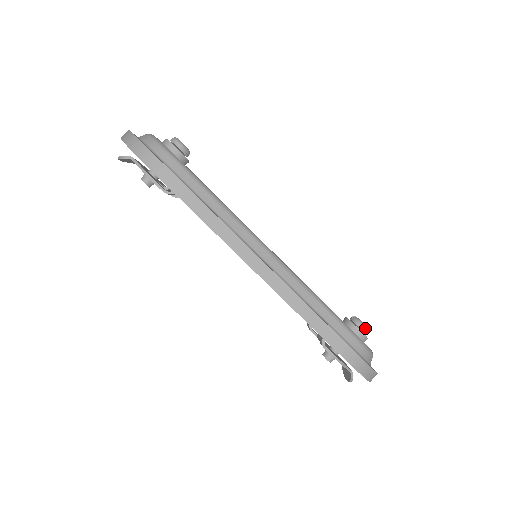
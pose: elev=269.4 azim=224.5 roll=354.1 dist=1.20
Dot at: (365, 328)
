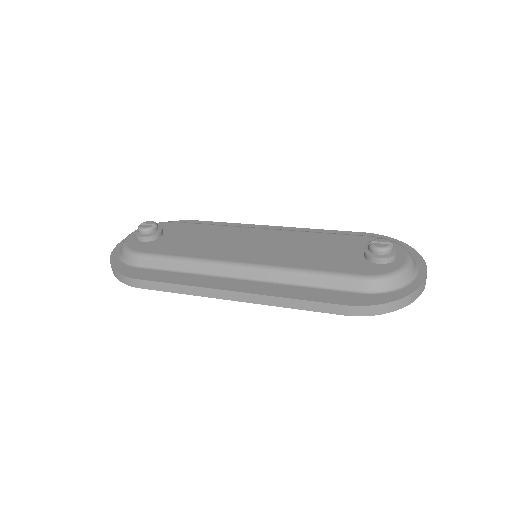
Dot at: (382, 251)
